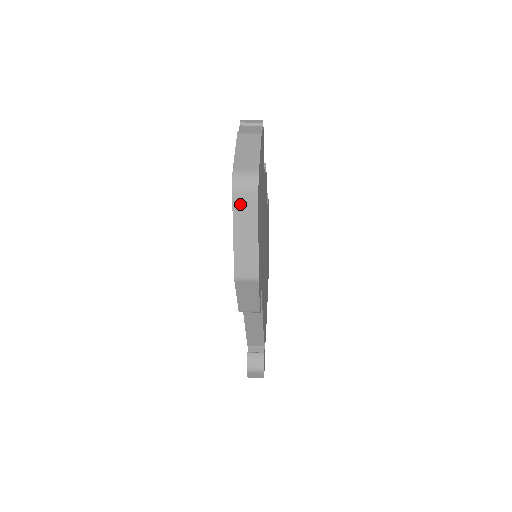
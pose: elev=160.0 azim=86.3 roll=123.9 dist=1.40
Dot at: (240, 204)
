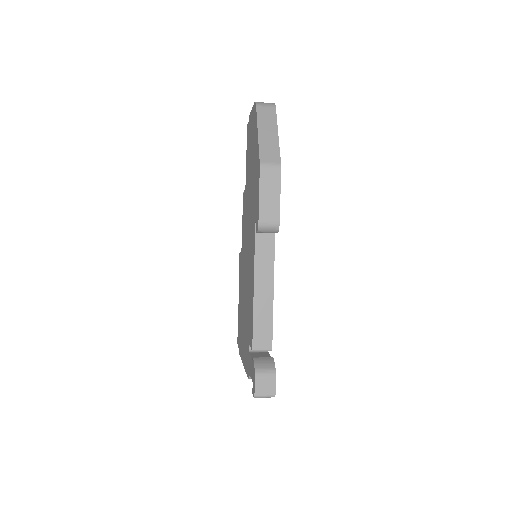
Dot at: (262, 114)
